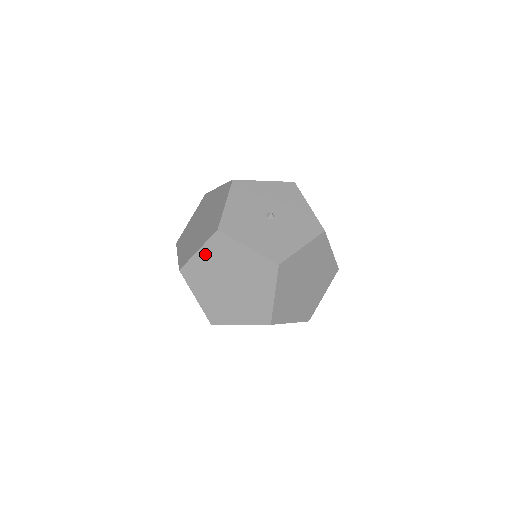
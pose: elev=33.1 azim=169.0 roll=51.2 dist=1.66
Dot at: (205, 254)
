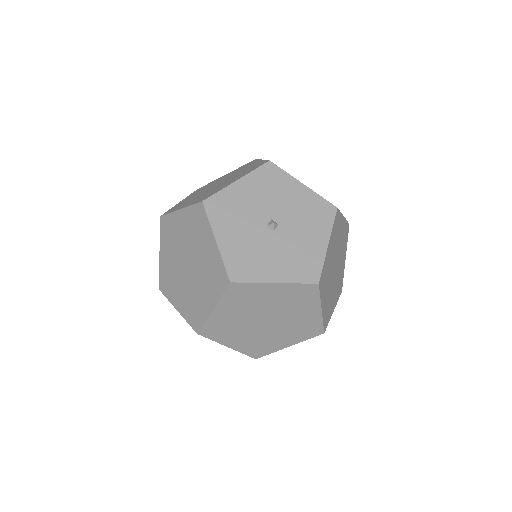
Dot at: (183, 218)
